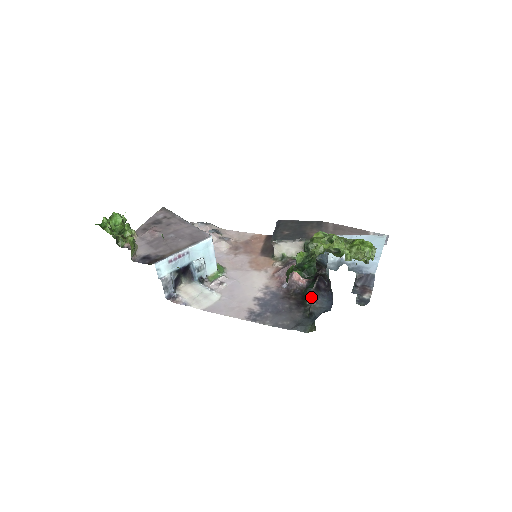
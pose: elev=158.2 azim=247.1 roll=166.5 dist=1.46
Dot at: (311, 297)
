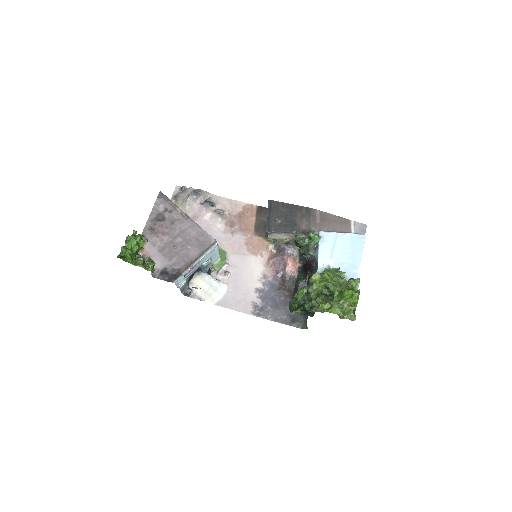
Dot at: occluded
